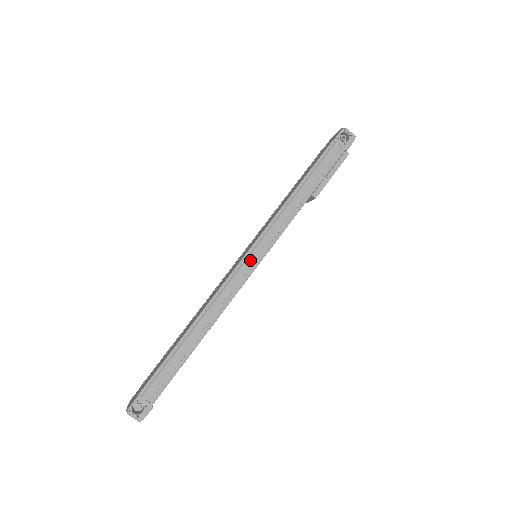
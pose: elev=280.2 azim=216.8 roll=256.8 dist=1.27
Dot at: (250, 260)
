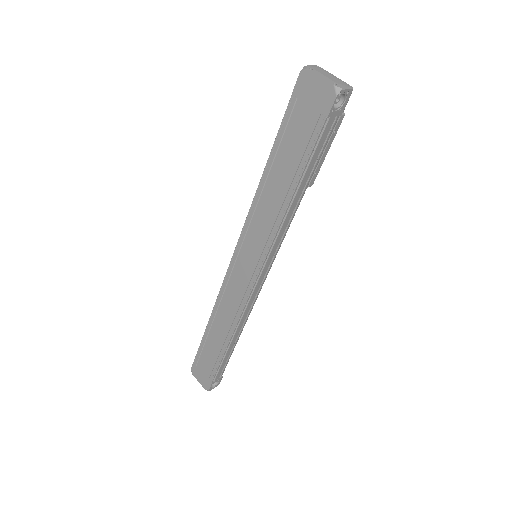
Dot at: (262, 276)
